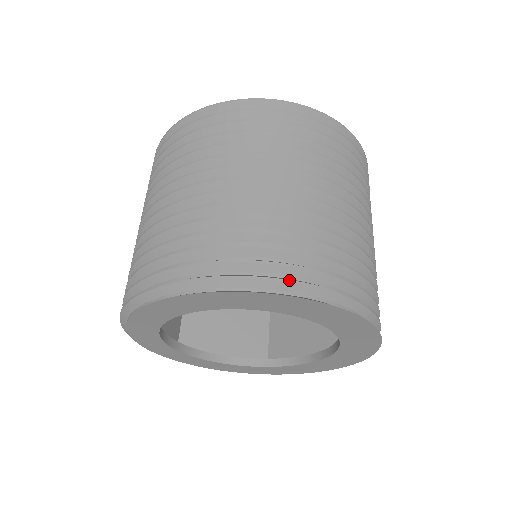
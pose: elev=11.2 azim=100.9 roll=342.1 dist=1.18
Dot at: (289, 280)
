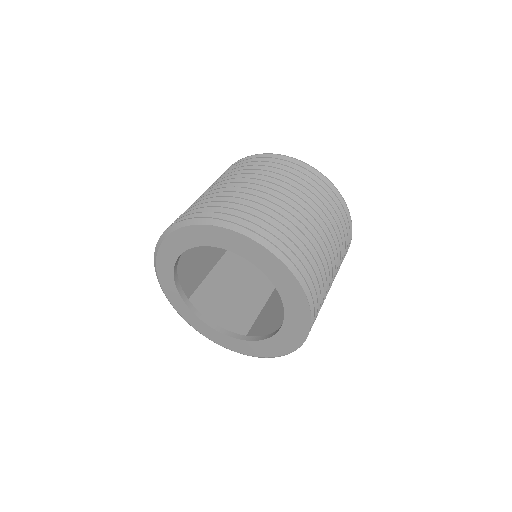
Dot at: (253, 231)
